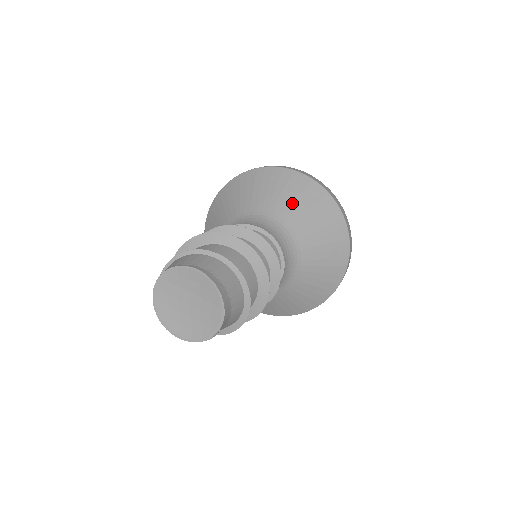
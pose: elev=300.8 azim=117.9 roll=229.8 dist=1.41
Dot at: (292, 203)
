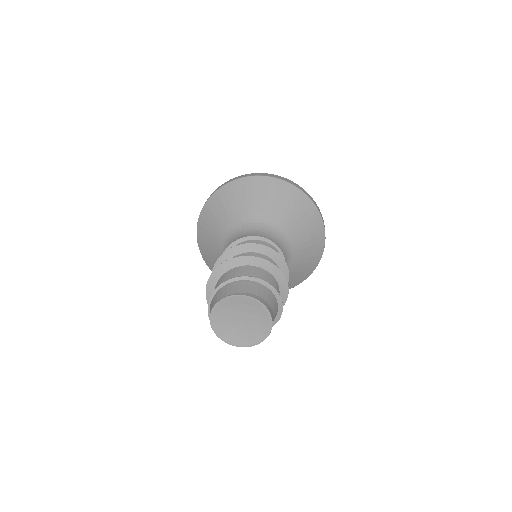
Dot at: (277, 207)
